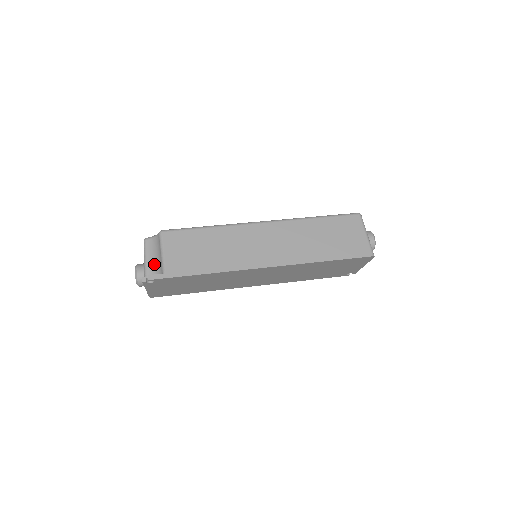
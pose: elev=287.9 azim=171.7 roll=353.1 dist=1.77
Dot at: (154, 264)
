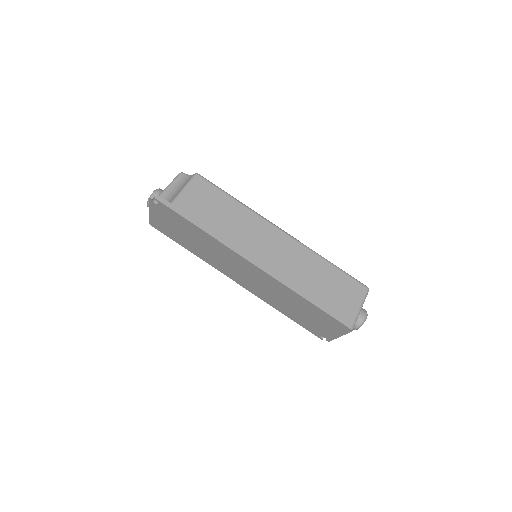
Dot at: (171, 194)
